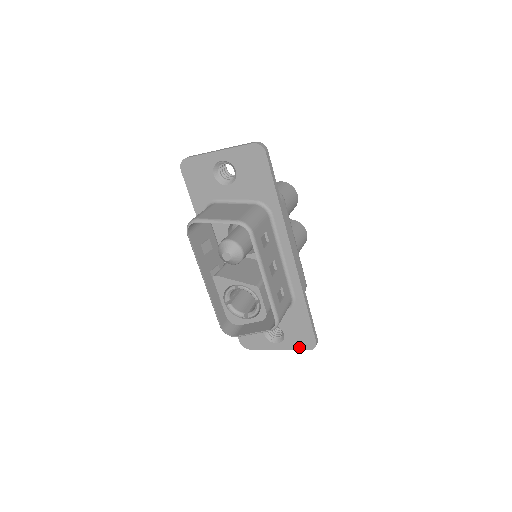
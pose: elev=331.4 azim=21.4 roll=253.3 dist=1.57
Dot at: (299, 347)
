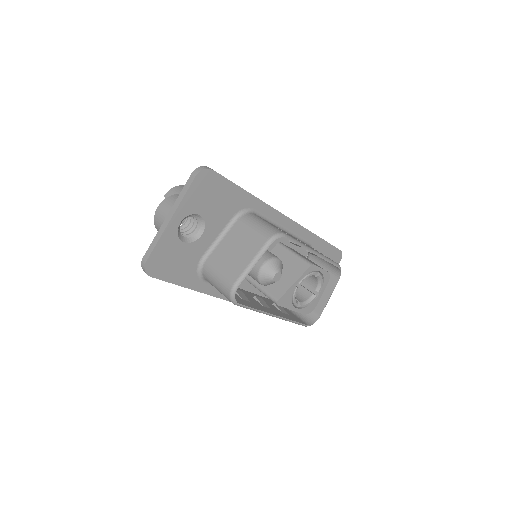
Dot at: occluded
